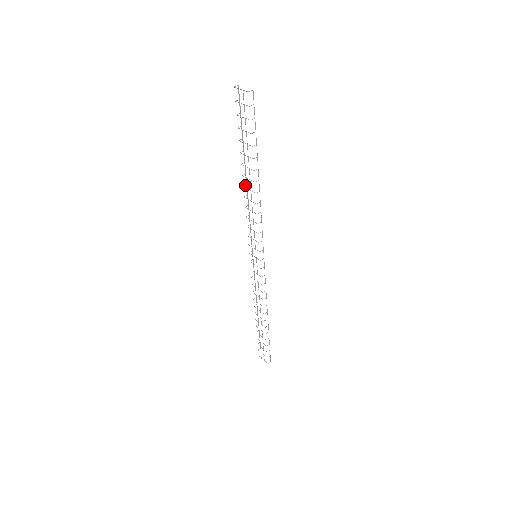
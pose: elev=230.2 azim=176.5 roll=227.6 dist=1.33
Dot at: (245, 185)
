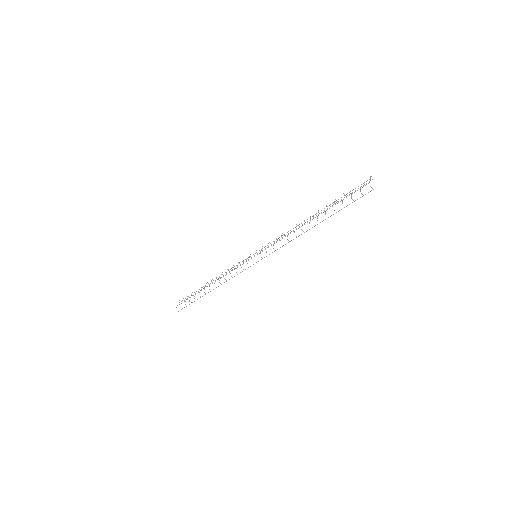
Dot at: occluded
